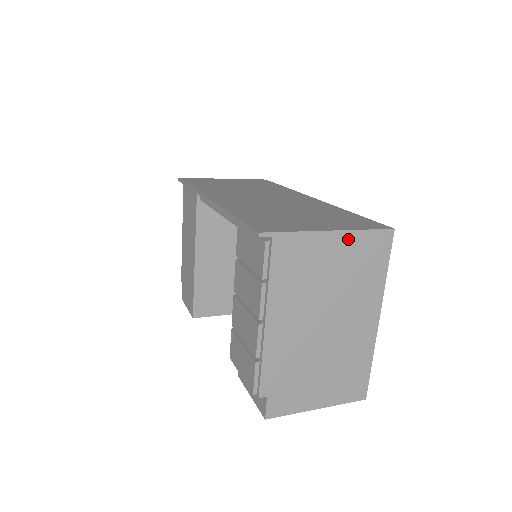
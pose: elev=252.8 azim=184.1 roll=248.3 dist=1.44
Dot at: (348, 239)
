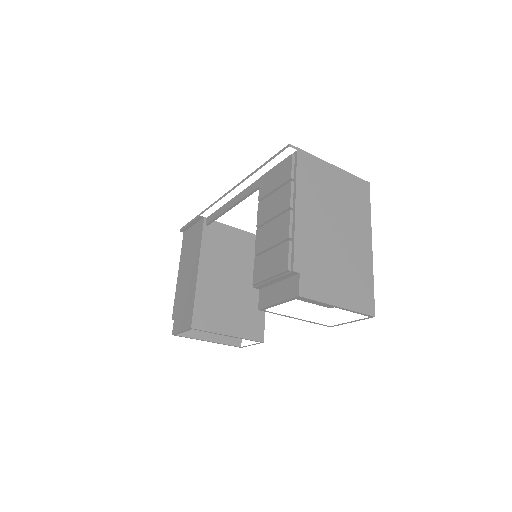
Dot at: (342, 175)
